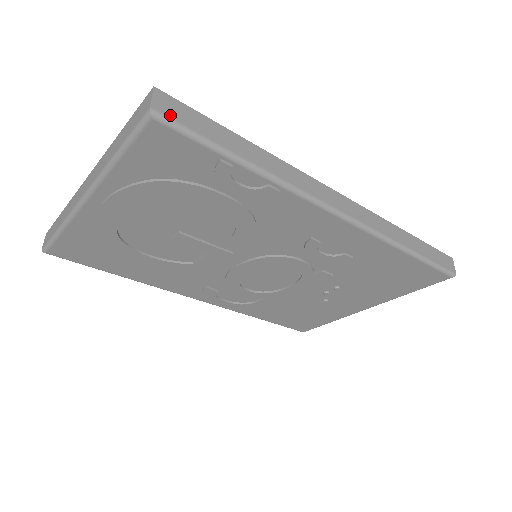
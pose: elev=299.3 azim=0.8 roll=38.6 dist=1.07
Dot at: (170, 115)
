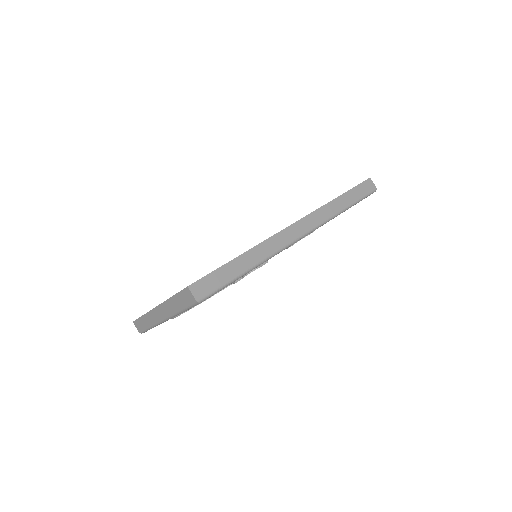
Dot at: (205, 293)
